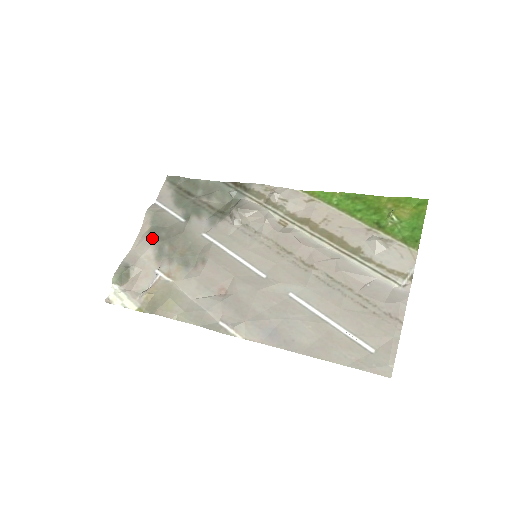
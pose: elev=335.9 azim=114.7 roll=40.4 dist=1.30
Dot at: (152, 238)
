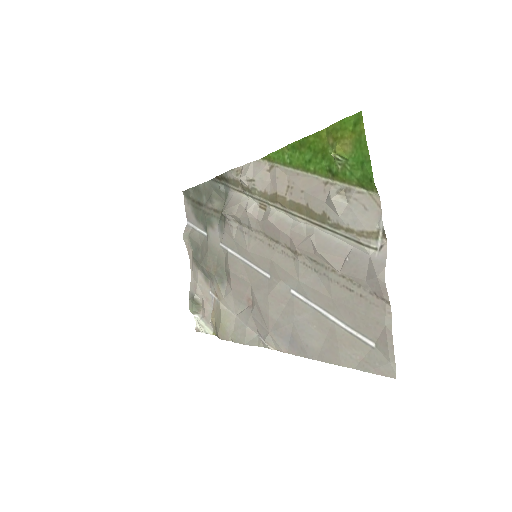
Dot at: (195, 263)
